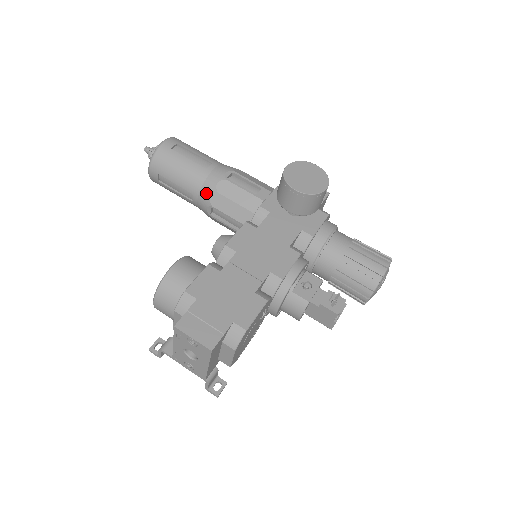
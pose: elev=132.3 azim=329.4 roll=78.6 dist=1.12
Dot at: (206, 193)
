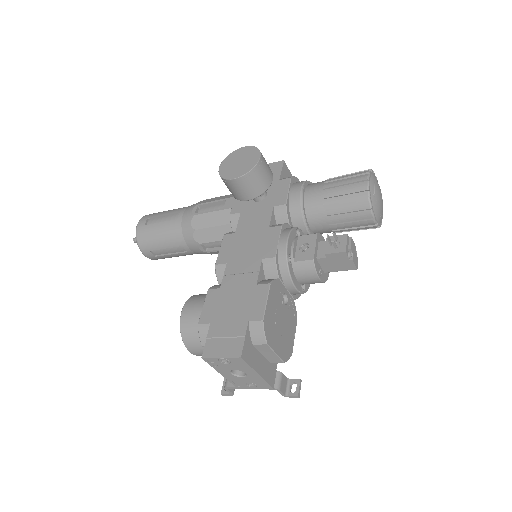
Dot at: (189, 237)
